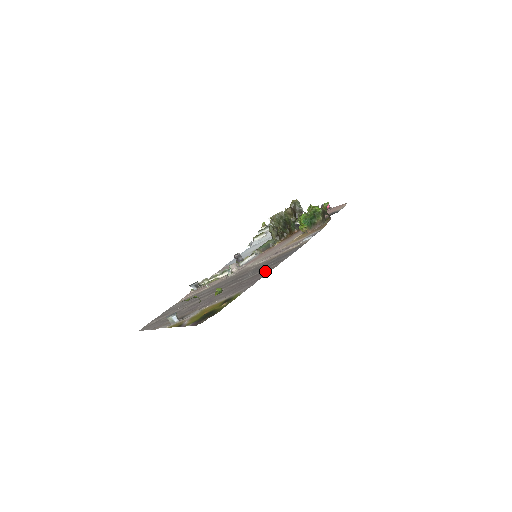
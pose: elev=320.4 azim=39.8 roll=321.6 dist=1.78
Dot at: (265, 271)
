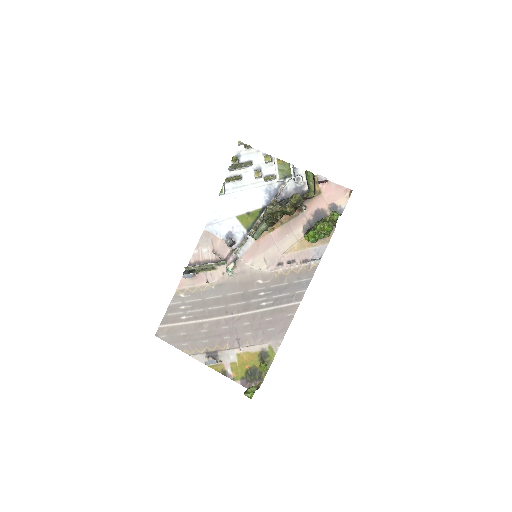
Dot at: (286, 313)
